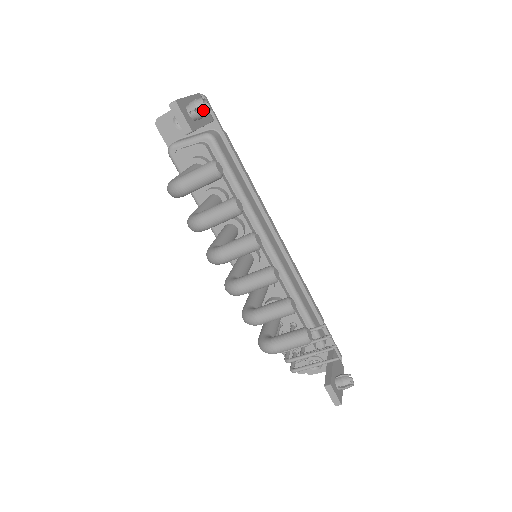
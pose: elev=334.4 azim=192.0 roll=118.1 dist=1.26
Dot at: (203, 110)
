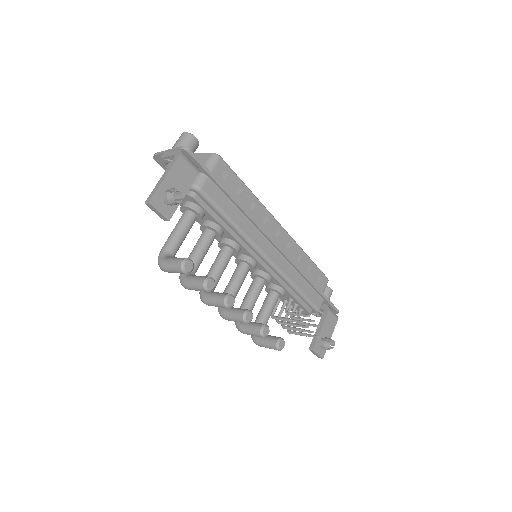
Dot at: (175, 203)
